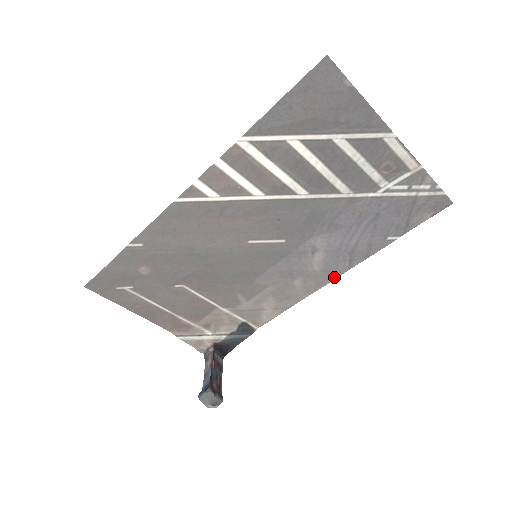
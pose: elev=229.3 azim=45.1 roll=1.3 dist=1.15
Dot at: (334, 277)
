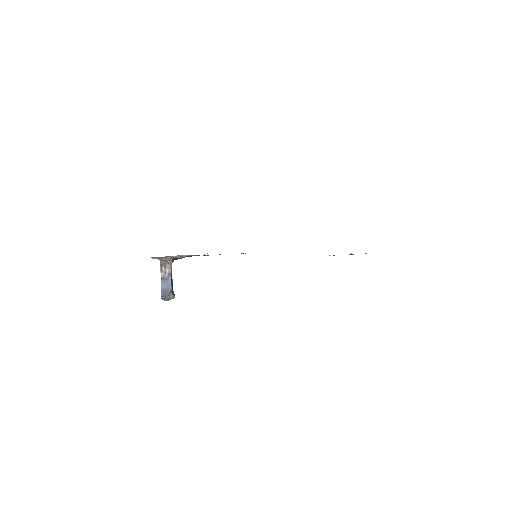
Dot at: occluded
